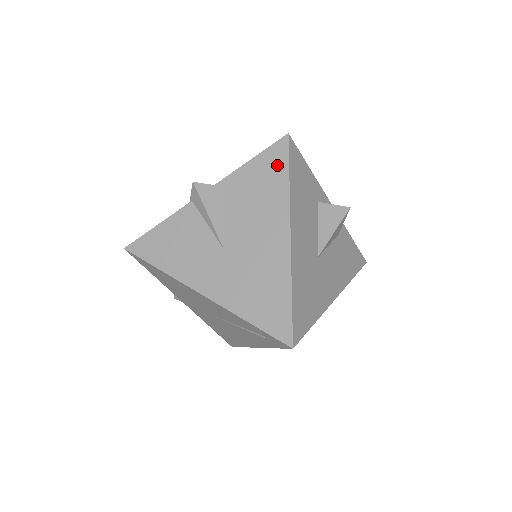
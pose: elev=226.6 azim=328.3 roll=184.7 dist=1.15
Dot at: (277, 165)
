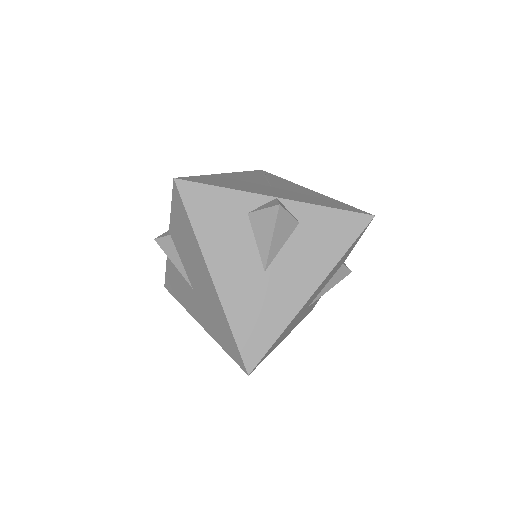
Dot at: (181, 212)
